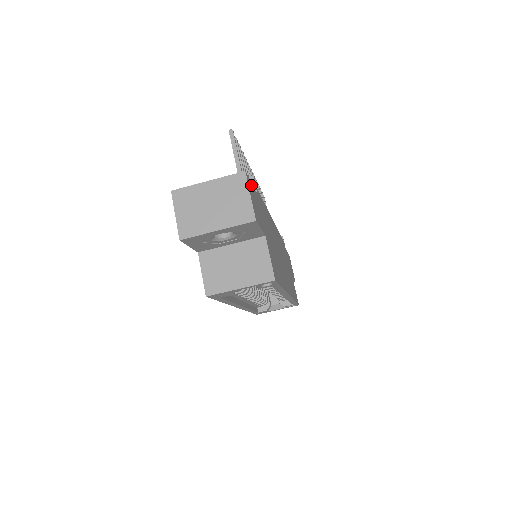
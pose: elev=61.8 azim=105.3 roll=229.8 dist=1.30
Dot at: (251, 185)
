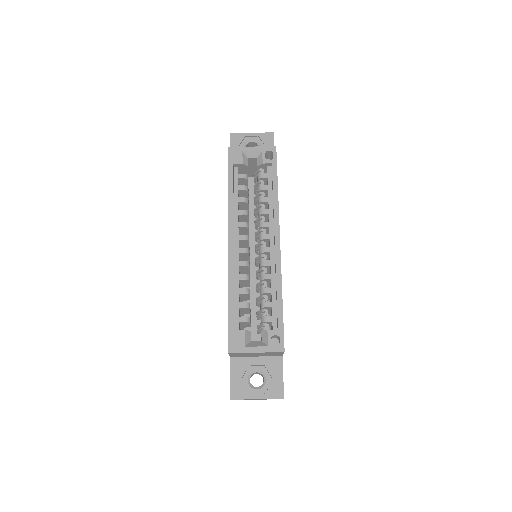
Dot at: occluded
